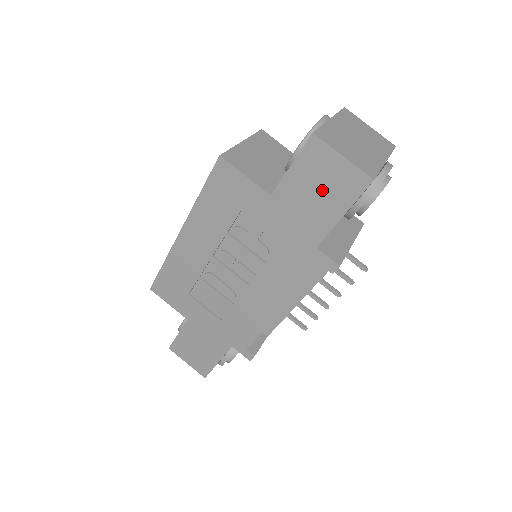
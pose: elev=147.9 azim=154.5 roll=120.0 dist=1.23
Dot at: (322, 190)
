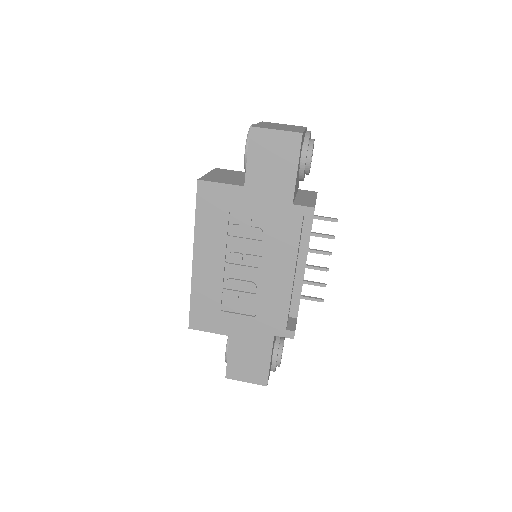
Dot at: (275, 160)
